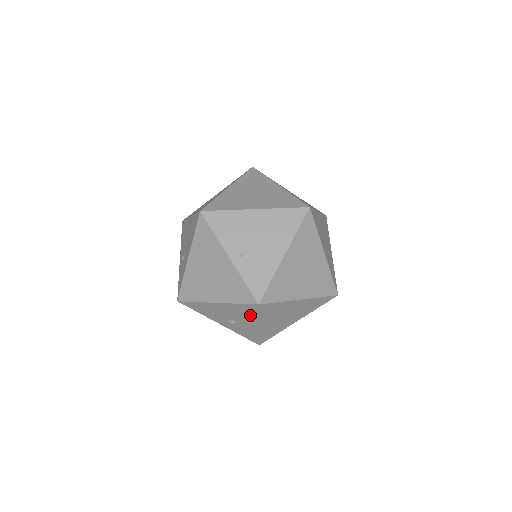
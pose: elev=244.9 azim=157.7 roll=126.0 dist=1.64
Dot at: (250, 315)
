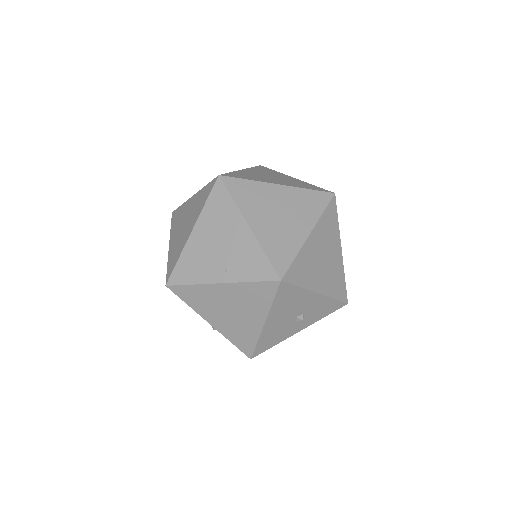
Dot at: (296, 296)
